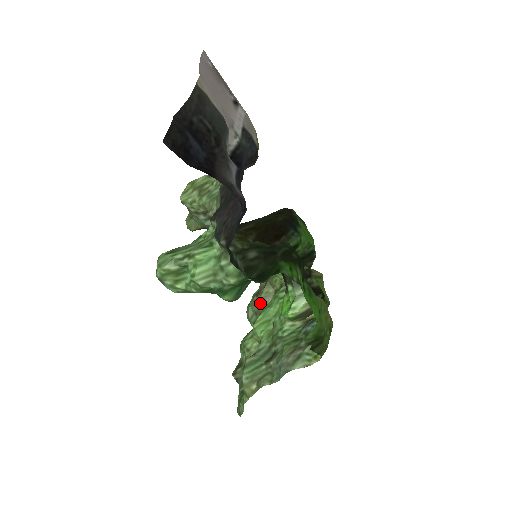
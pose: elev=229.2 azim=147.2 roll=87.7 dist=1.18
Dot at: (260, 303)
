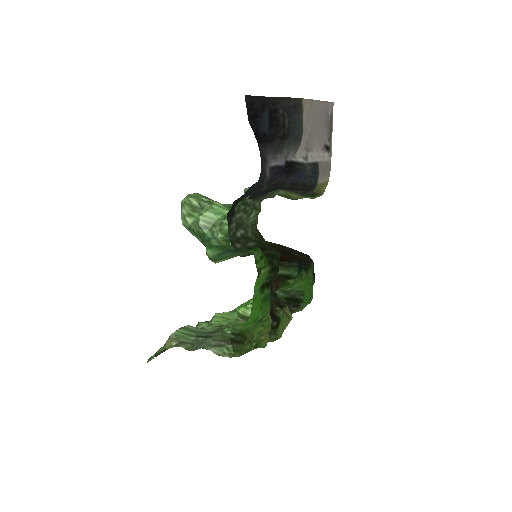
Dot at: occluded
